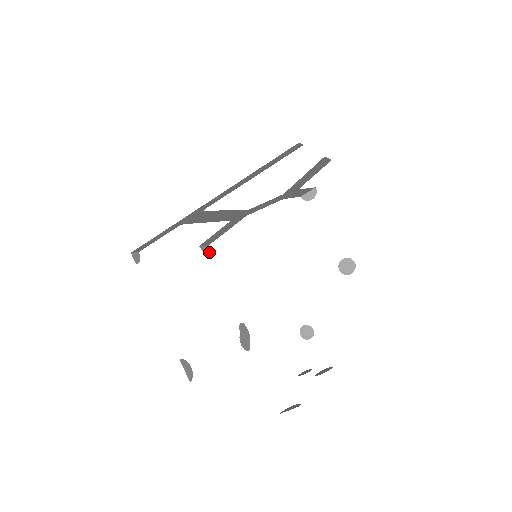
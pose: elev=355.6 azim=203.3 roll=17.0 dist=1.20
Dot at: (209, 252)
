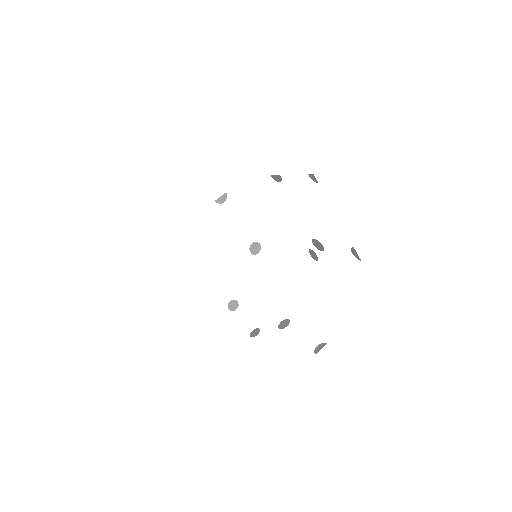
Dot at: occluded
